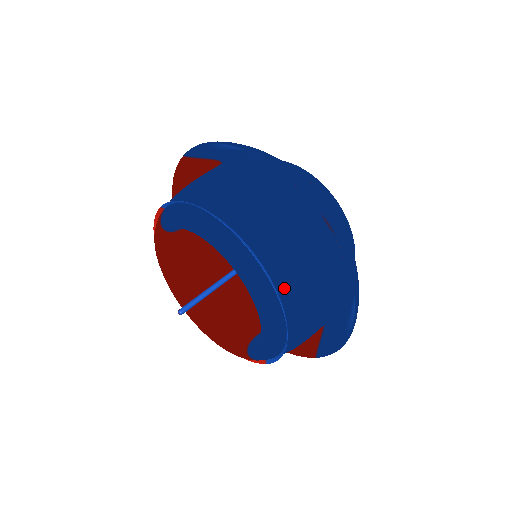
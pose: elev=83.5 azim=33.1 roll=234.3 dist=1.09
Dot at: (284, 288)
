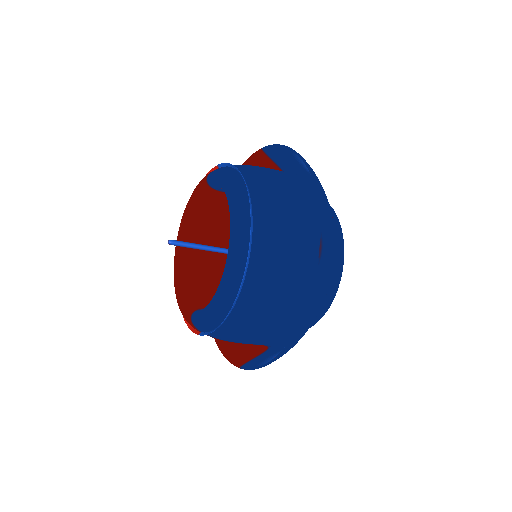
Dot at: (254, 271)
